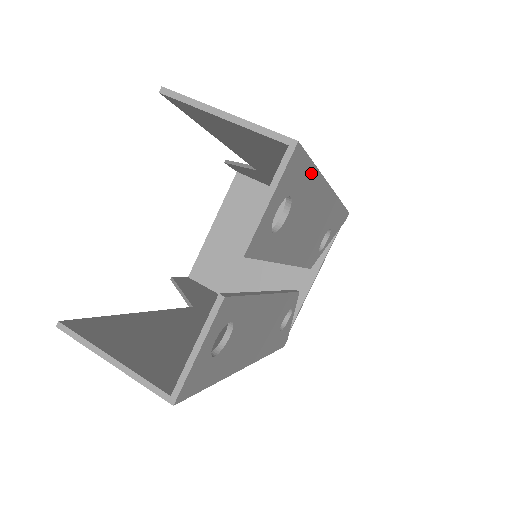
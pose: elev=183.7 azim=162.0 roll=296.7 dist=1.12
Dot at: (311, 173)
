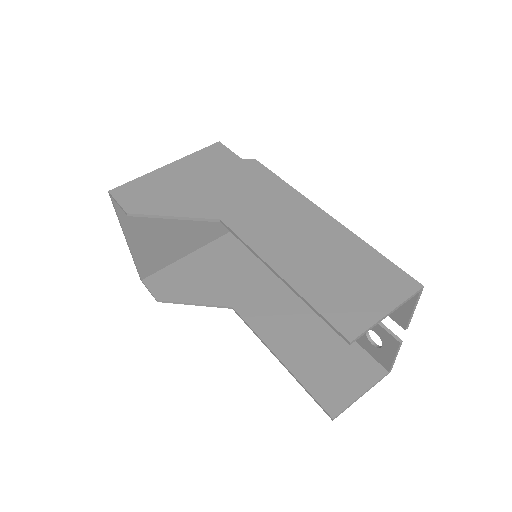
Dot at: occluded
